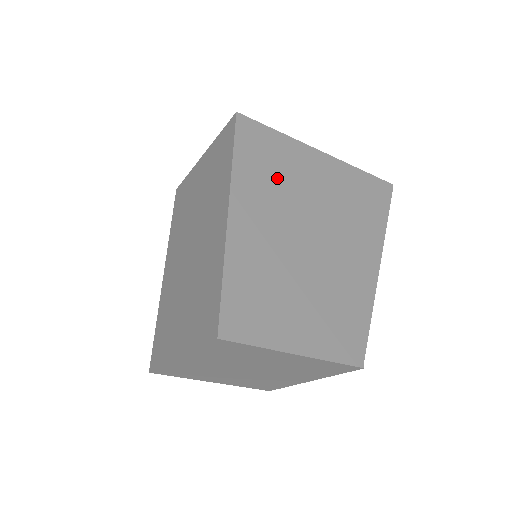
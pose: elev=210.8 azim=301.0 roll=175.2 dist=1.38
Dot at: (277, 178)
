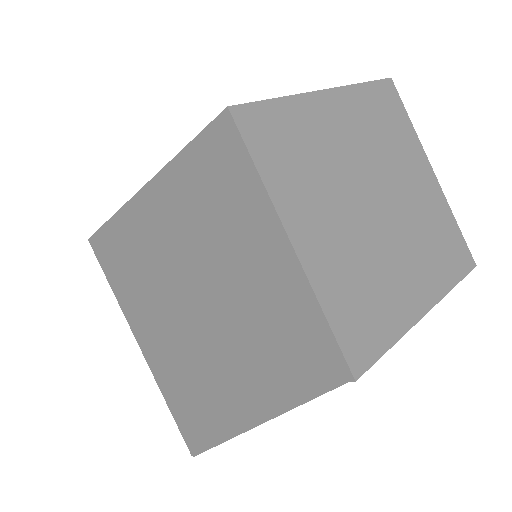
Dot at: occluded
